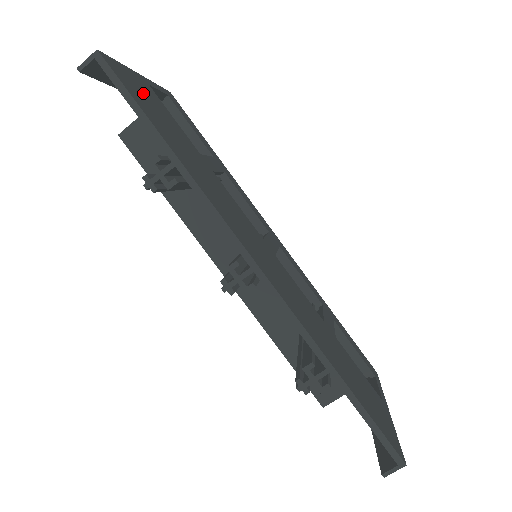
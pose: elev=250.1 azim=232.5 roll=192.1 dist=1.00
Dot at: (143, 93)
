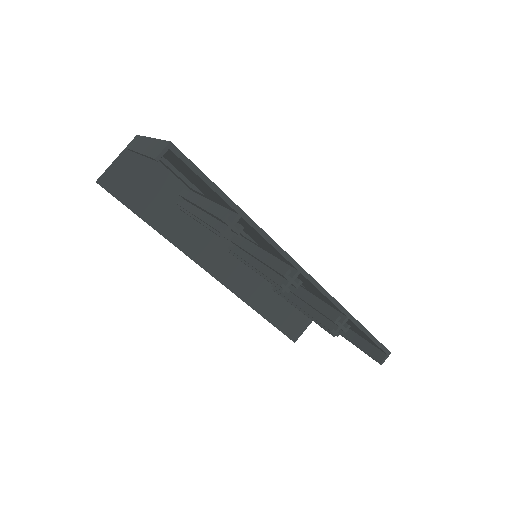
Dot at: occluded
